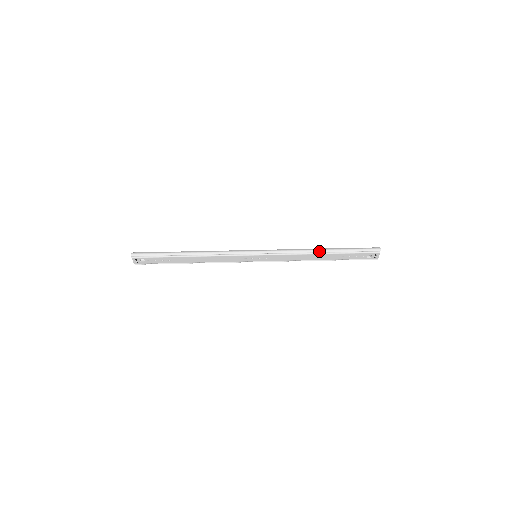
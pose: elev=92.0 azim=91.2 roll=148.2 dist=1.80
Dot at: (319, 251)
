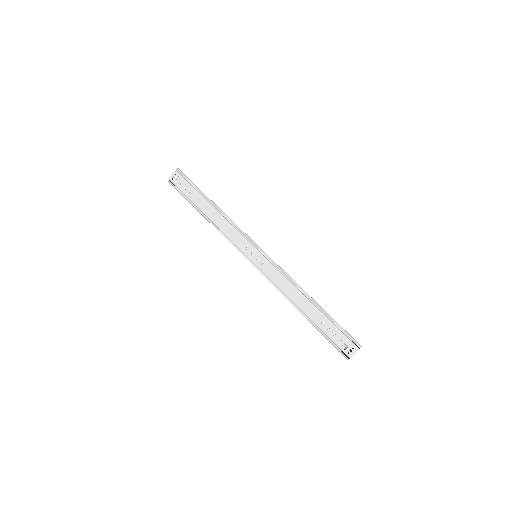
Dot at: (309, 296)
